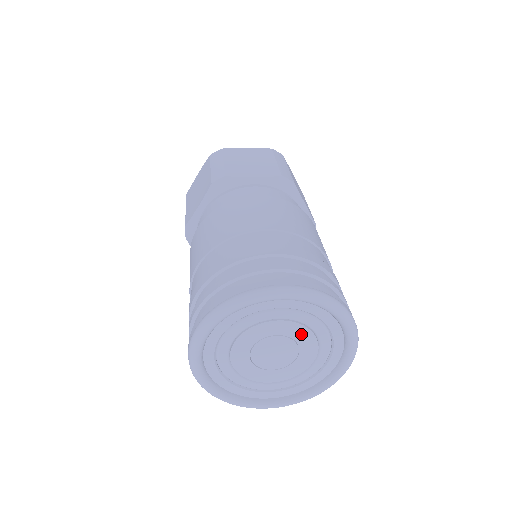
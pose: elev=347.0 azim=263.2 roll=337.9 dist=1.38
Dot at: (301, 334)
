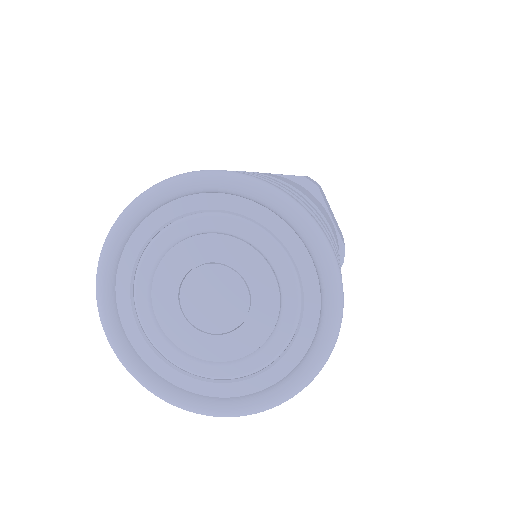
Dot at: (253, 267)
